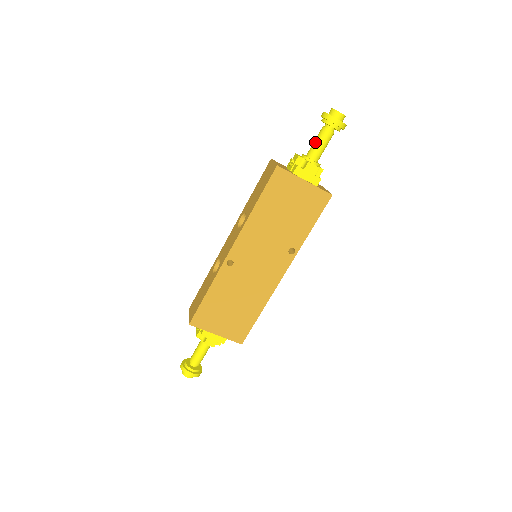
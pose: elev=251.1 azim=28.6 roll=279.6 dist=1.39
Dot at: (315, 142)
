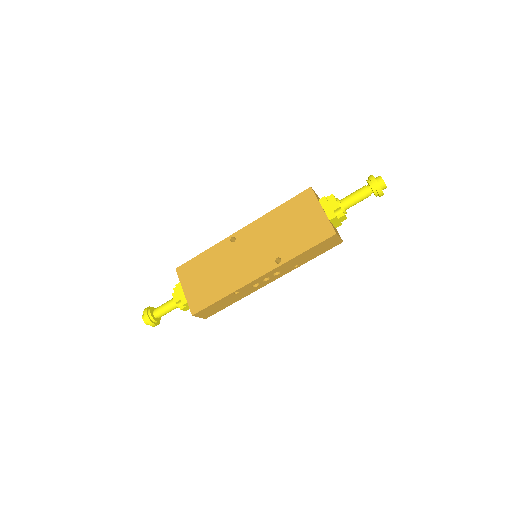
Dot at: (352, 193)
